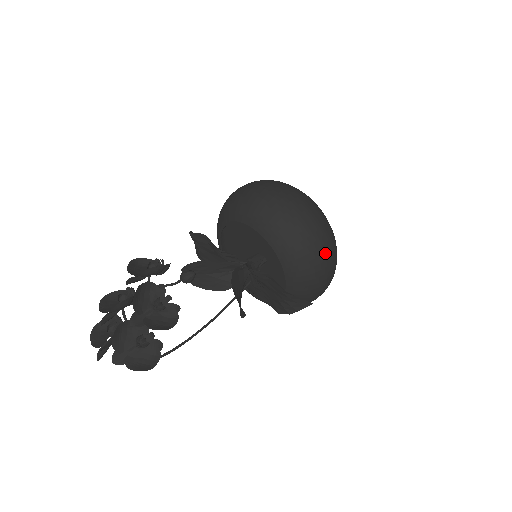
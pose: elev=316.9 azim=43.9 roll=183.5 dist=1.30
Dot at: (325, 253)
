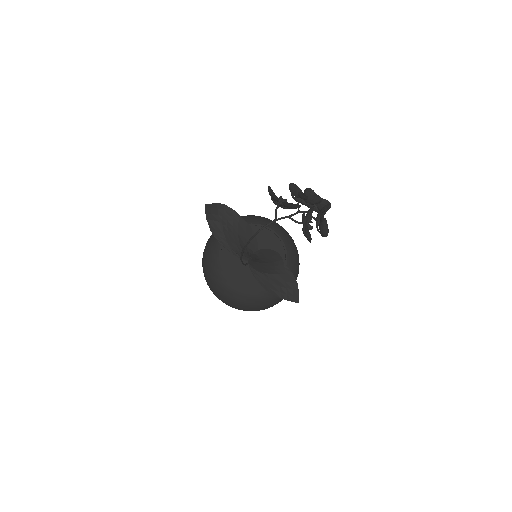
Dot at: occluded
